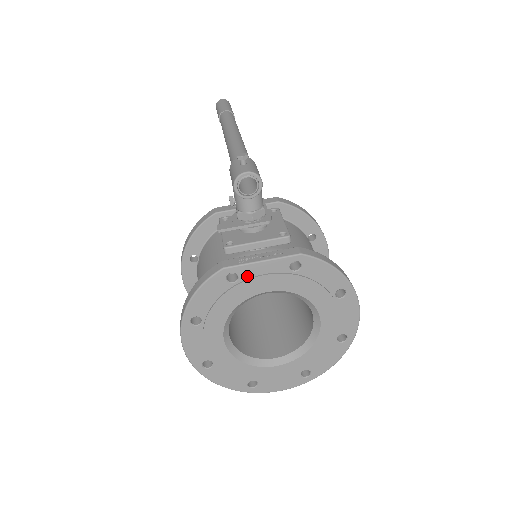
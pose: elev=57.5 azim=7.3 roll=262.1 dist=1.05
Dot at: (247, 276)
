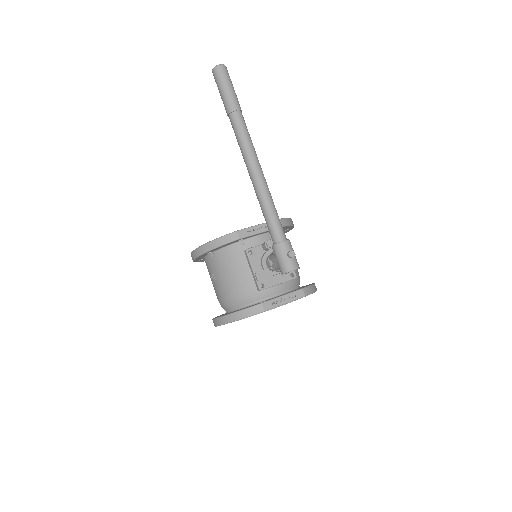
Dot at: (273, 308)
